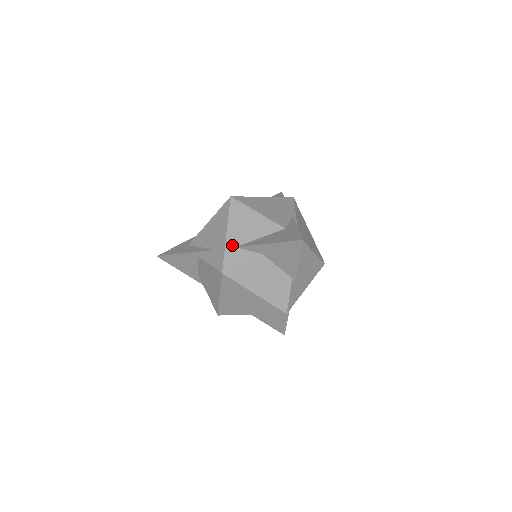
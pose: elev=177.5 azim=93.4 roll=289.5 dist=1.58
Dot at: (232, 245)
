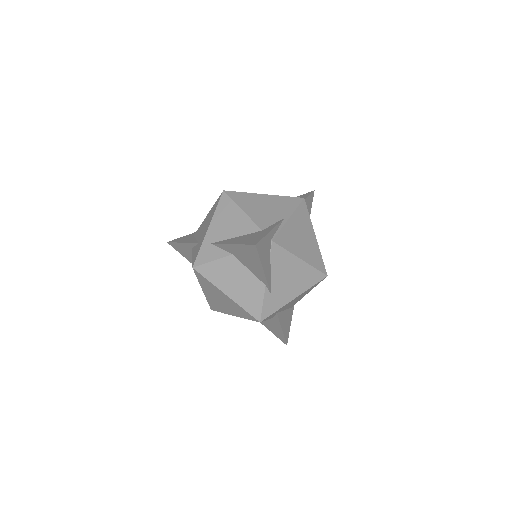
Dot at: (209, 241)
